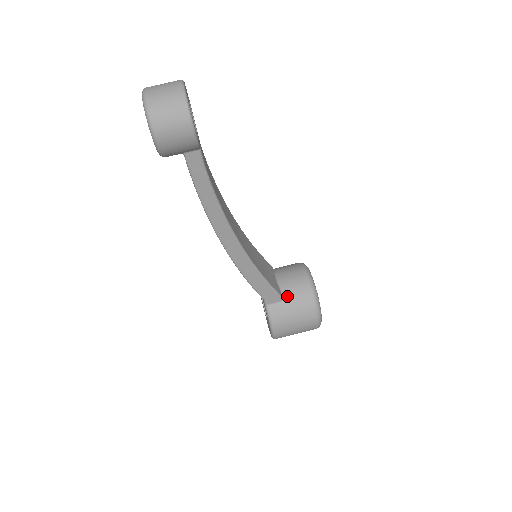
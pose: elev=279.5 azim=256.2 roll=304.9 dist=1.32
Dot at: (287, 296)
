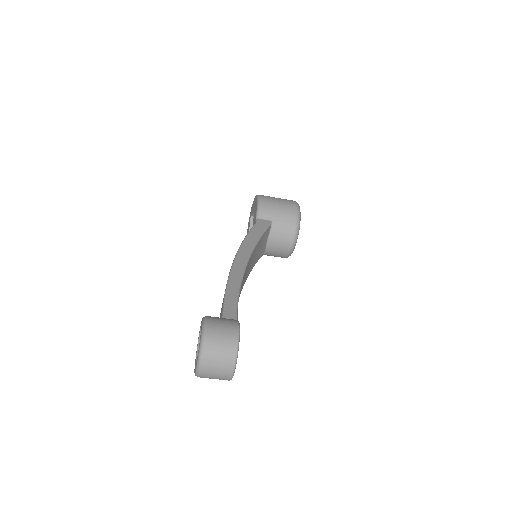
Dot at: (268, 252)
